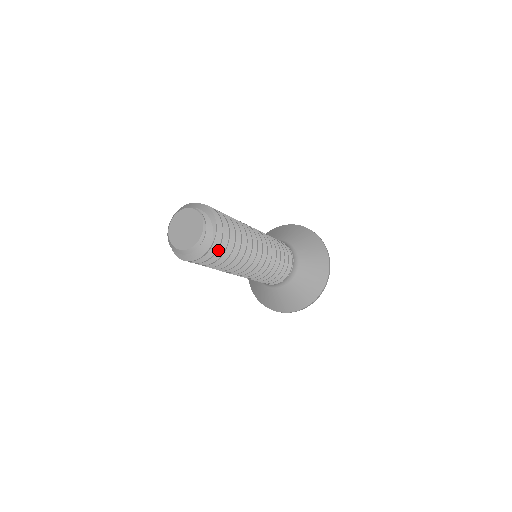
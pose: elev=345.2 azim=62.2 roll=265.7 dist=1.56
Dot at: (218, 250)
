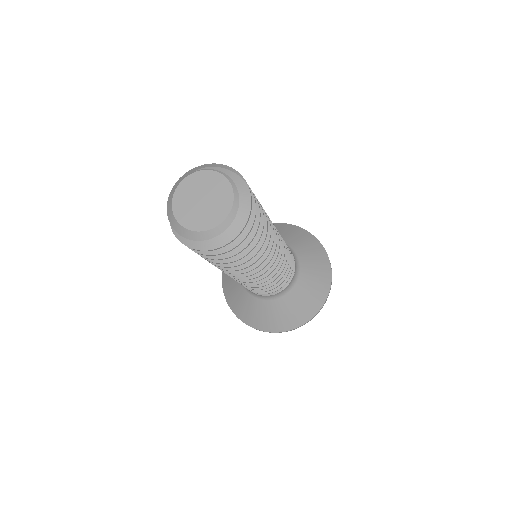
Dot at: occluded
